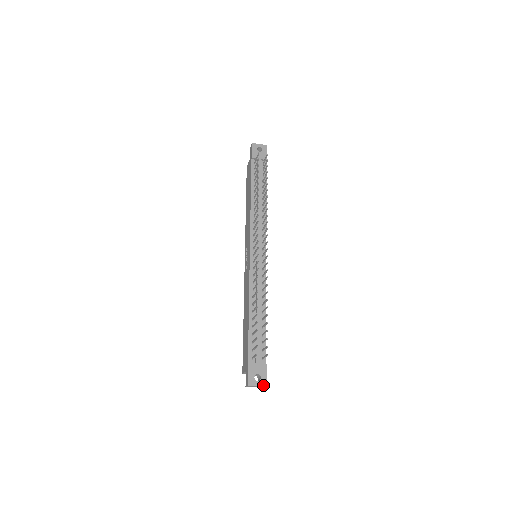
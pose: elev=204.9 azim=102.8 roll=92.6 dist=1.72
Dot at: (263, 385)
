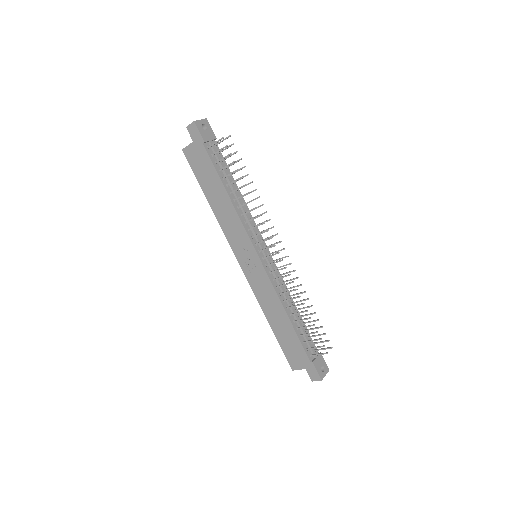
Dot at: (328, 371)
